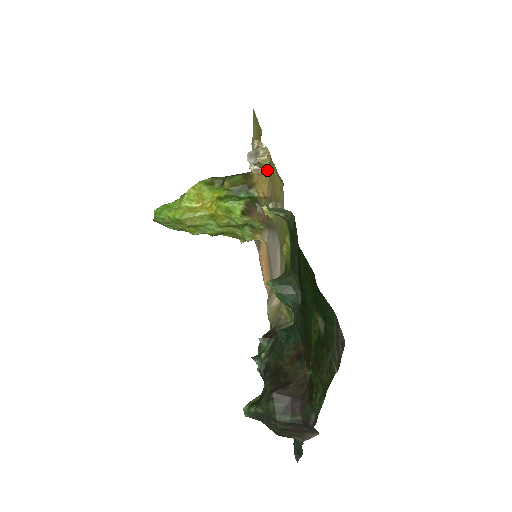
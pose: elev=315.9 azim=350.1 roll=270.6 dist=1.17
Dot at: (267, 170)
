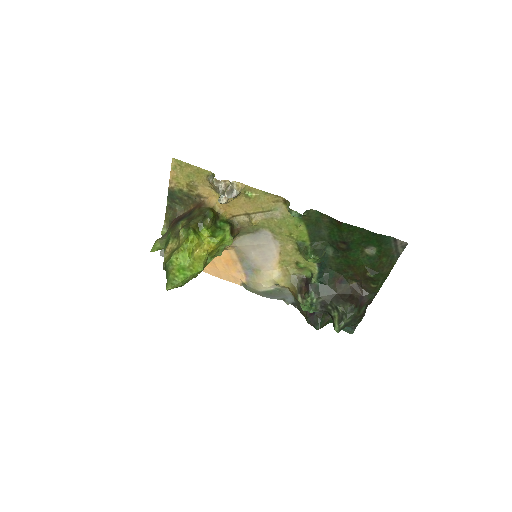
Dot at: (238, 197)
